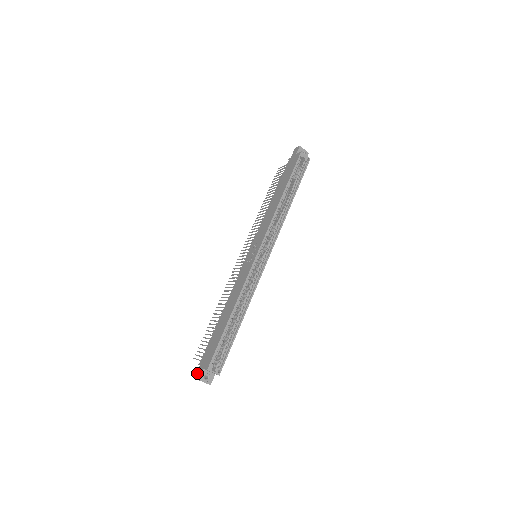
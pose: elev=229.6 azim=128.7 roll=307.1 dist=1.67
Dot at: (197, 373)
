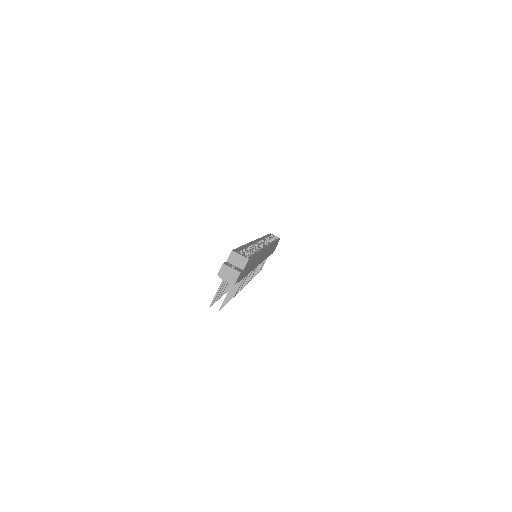
Dot at: (219, 271)
